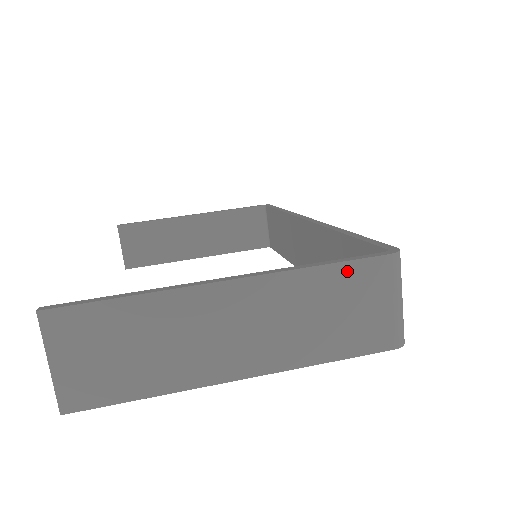
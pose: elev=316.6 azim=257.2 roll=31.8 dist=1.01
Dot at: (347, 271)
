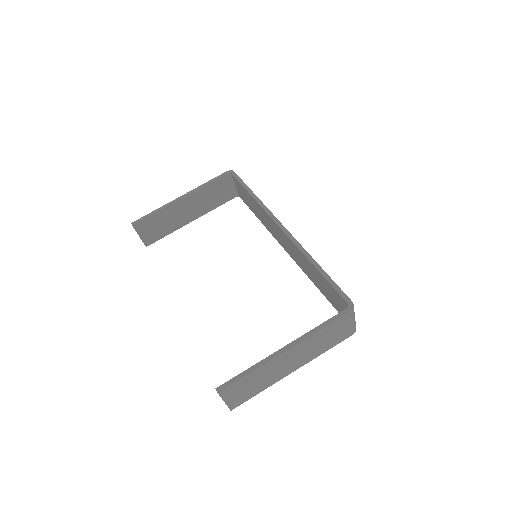
Dot at: (333, 325)
